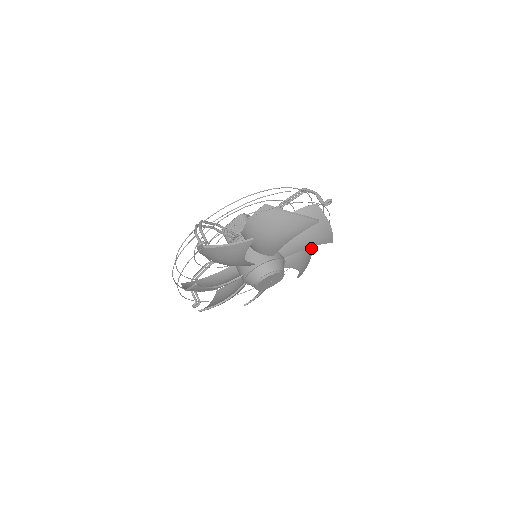
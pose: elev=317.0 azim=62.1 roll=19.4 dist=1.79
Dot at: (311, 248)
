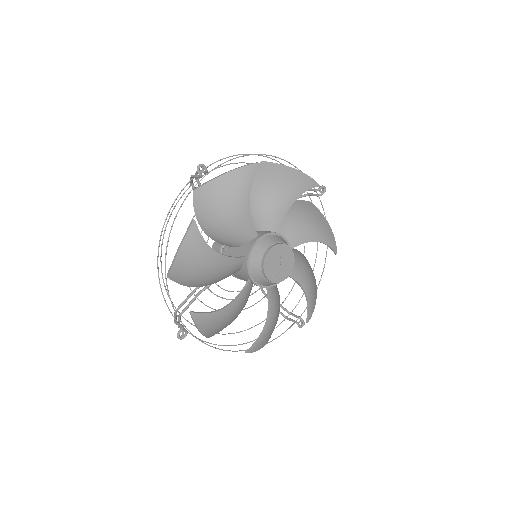
Dot at: (314, 280)
